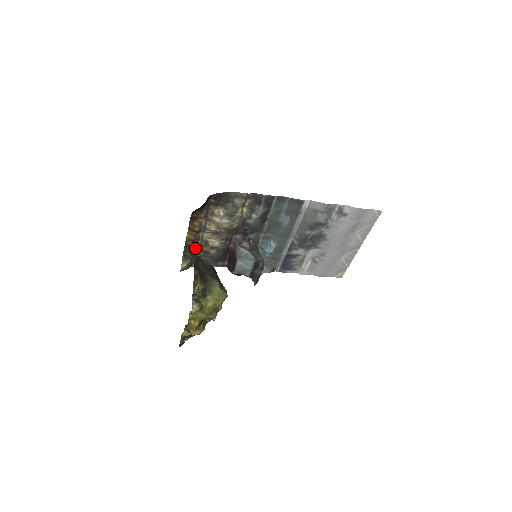
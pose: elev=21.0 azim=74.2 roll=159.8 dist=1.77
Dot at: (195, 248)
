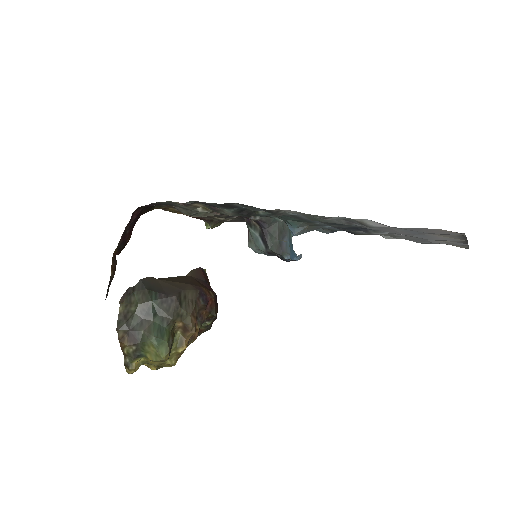
Dot at: (202, 219)
